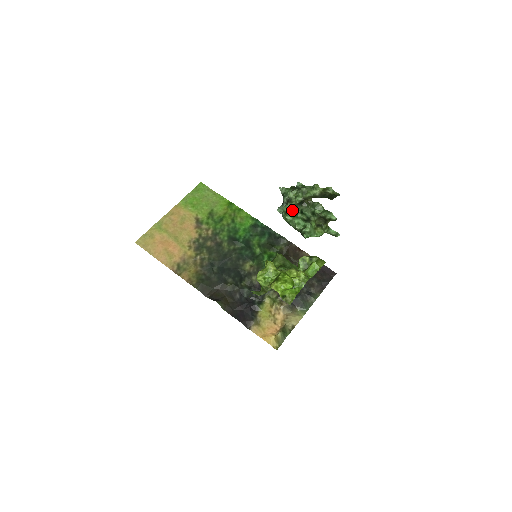
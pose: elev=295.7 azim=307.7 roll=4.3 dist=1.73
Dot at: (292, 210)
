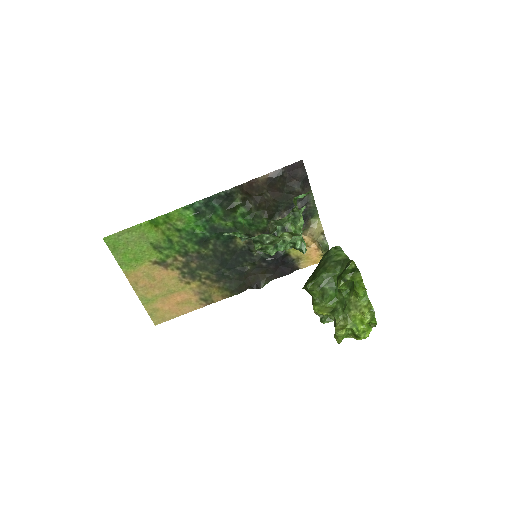
Dot at: occluded
